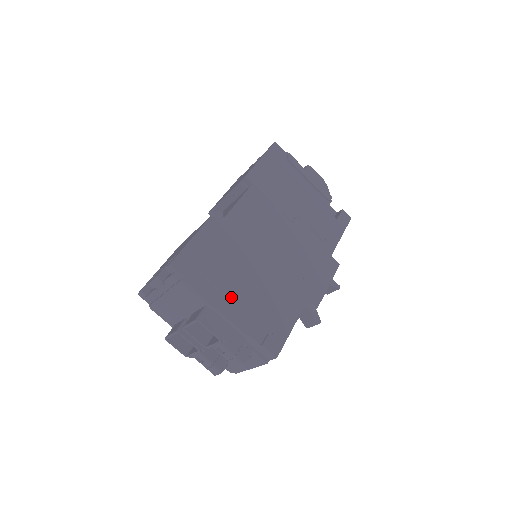
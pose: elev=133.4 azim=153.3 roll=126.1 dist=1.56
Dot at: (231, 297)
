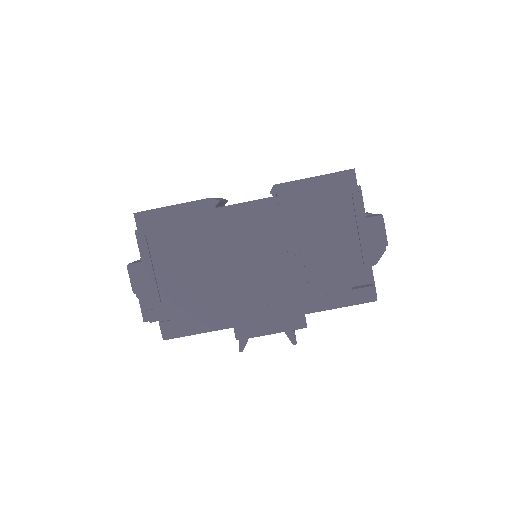
Dot at: (164, 272)
